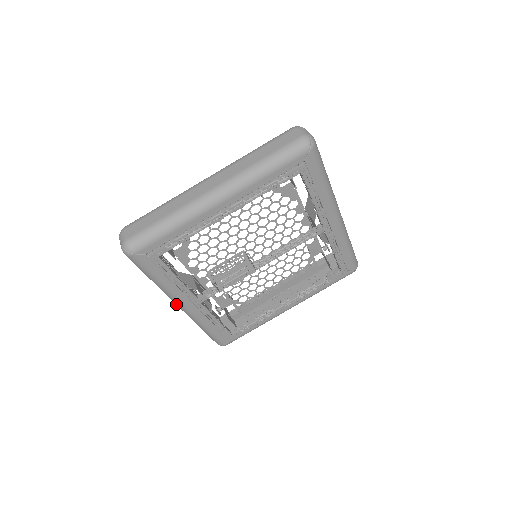
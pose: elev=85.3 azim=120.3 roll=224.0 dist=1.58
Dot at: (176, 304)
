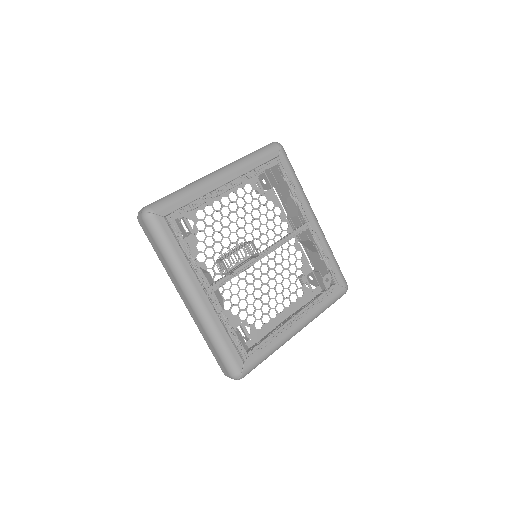
Dot at: (188, 297)
